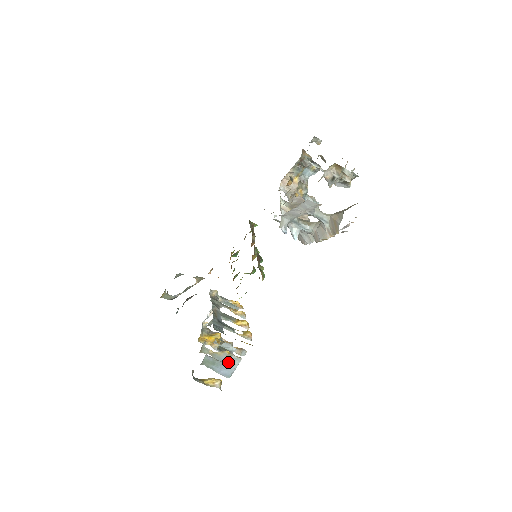
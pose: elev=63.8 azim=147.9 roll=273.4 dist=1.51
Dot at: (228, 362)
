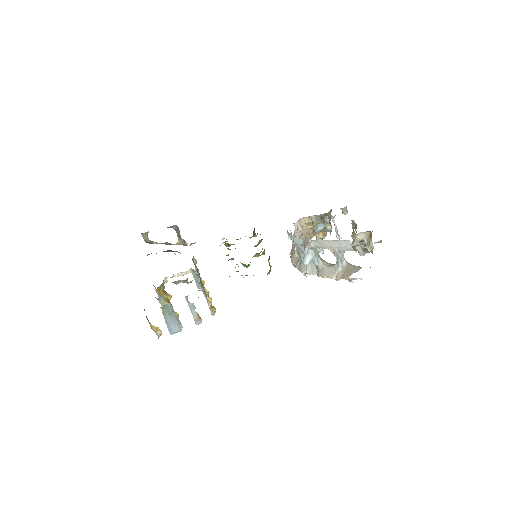
Dot at: occluded
